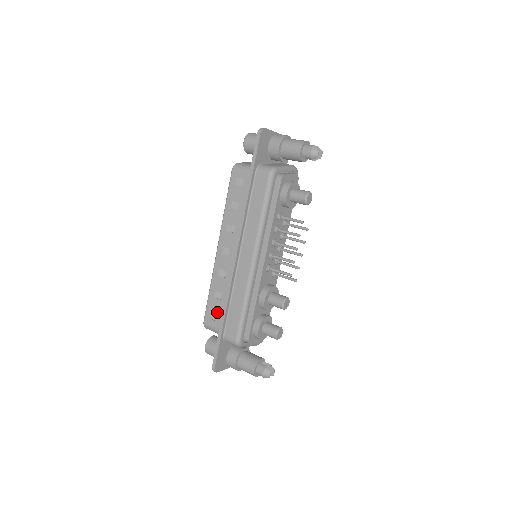
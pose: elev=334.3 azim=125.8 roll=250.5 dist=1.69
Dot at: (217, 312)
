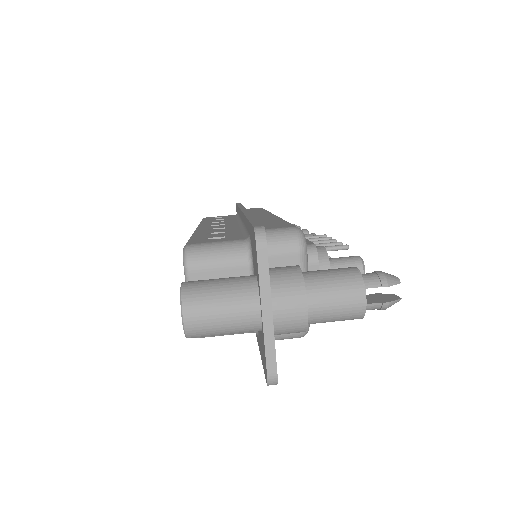
Dot at: occluded
